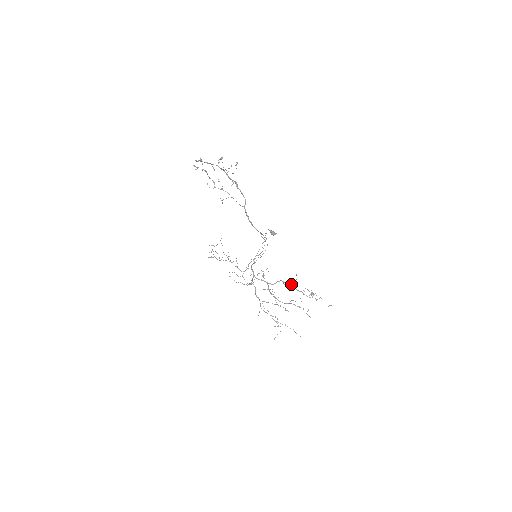
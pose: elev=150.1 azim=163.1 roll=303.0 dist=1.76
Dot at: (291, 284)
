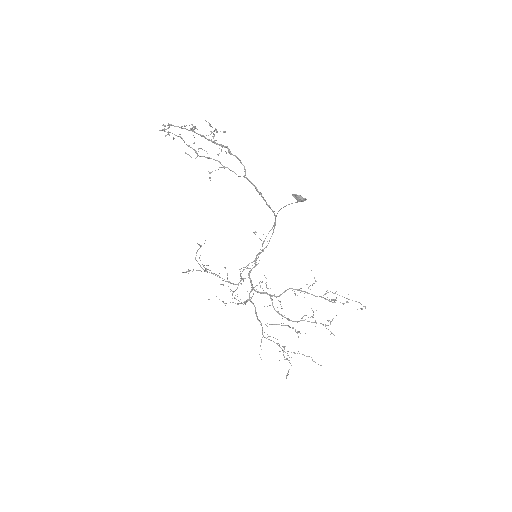
Dot at: occluded
